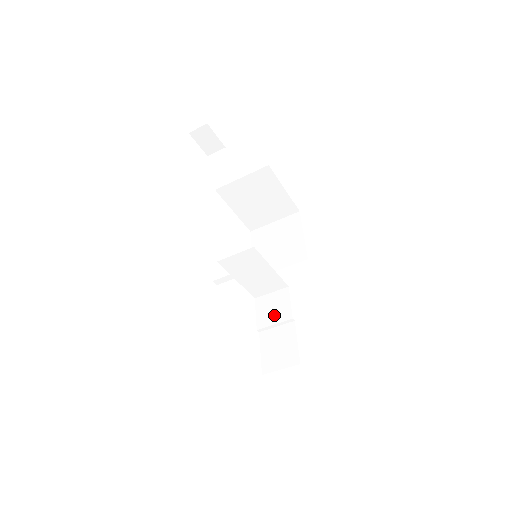
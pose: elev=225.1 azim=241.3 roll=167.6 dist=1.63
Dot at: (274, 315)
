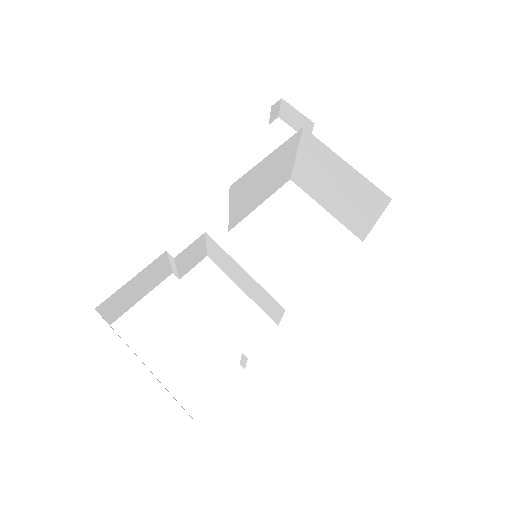
Dot at: occluded
